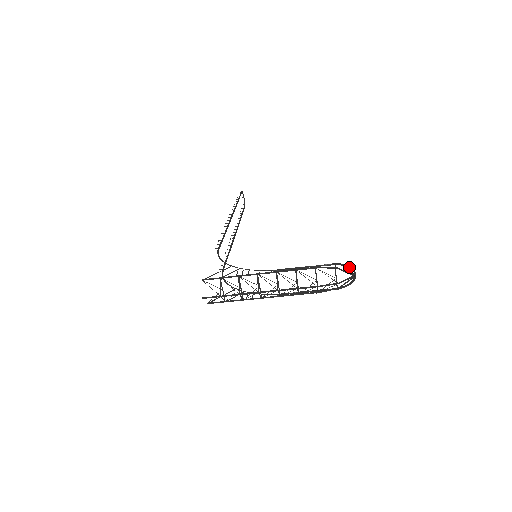
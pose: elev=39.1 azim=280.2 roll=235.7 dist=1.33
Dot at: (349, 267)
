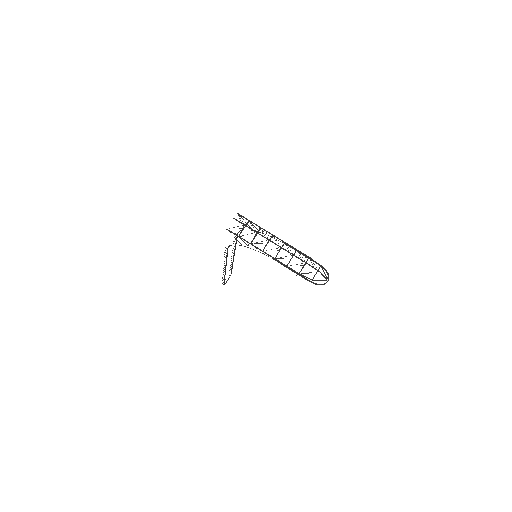
Dot at: (328, 273)
